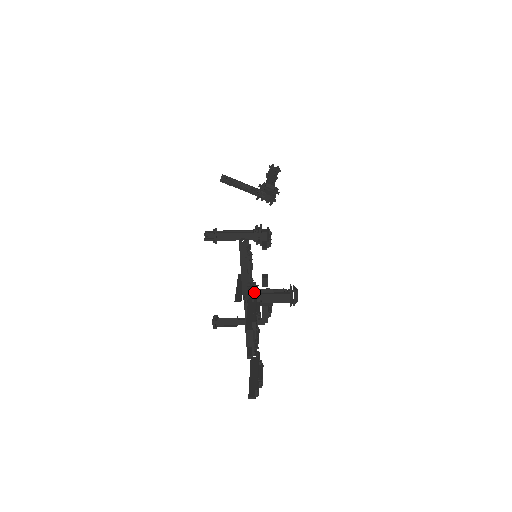
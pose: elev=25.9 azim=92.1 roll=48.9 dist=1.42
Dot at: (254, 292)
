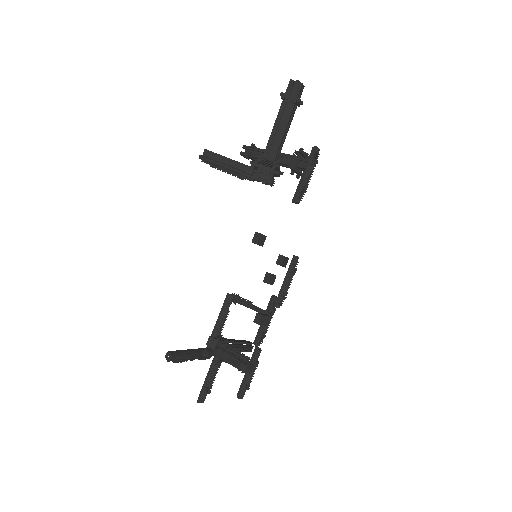
Dot at: (216, 352)
